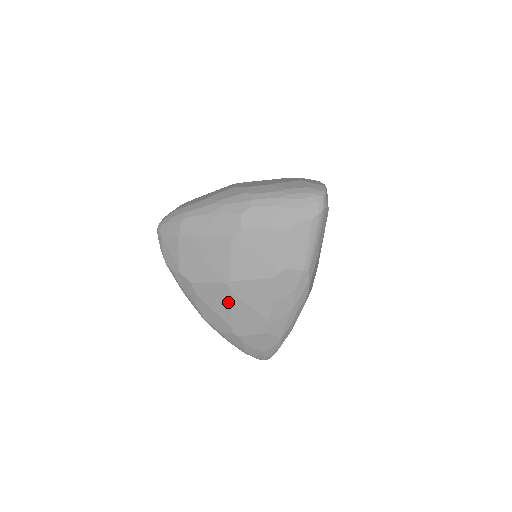
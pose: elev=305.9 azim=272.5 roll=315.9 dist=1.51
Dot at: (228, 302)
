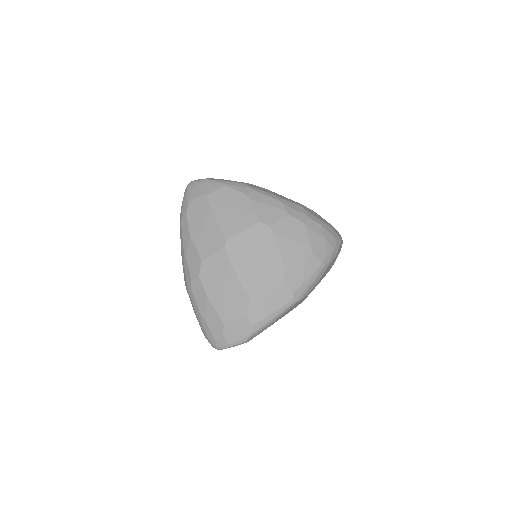
Dot at: occluded
